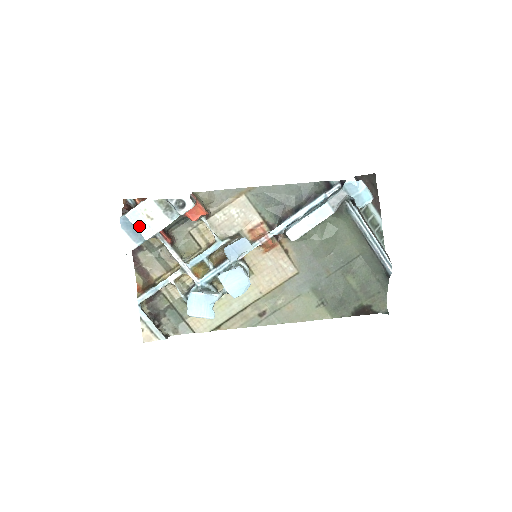
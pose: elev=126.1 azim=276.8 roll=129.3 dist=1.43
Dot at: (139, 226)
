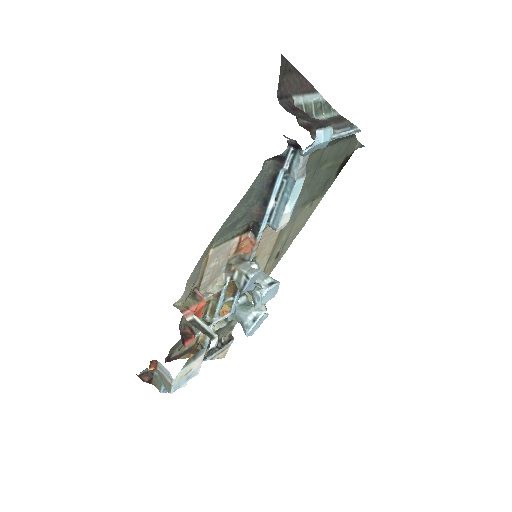
Dot at: (186, 381)
